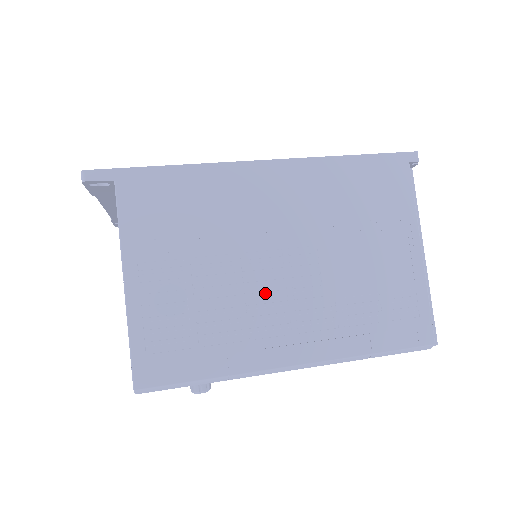
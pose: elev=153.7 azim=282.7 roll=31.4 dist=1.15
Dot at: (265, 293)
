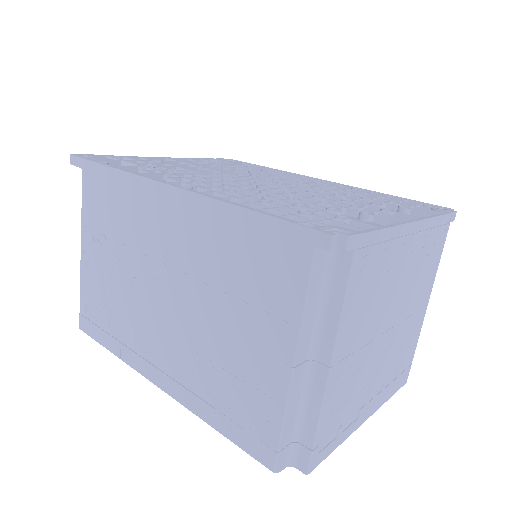
Dot at: (149, 313)
